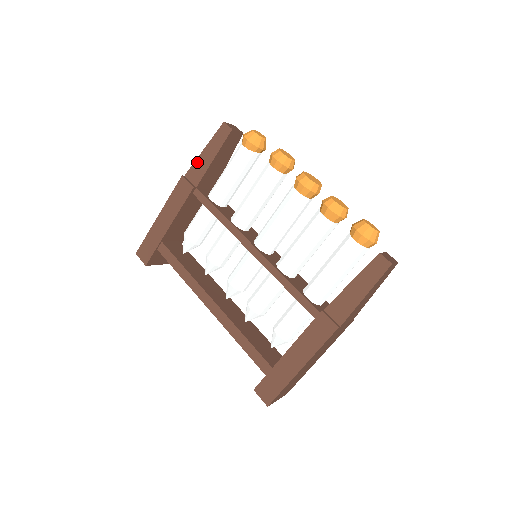
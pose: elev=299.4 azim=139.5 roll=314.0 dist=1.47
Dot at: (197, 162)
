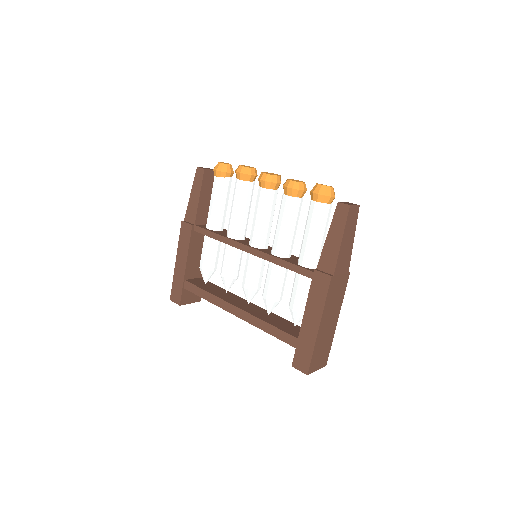
Dot at: (189, 206)
